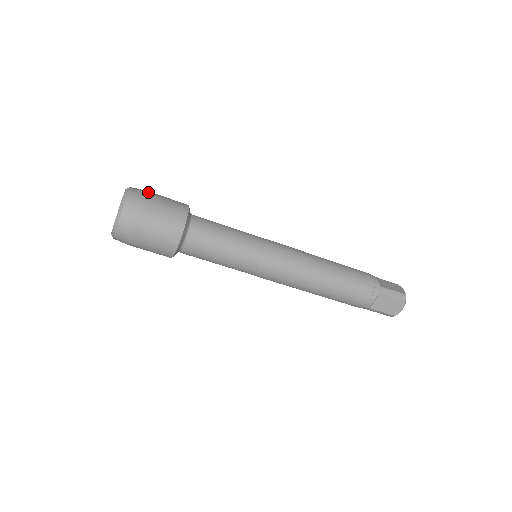
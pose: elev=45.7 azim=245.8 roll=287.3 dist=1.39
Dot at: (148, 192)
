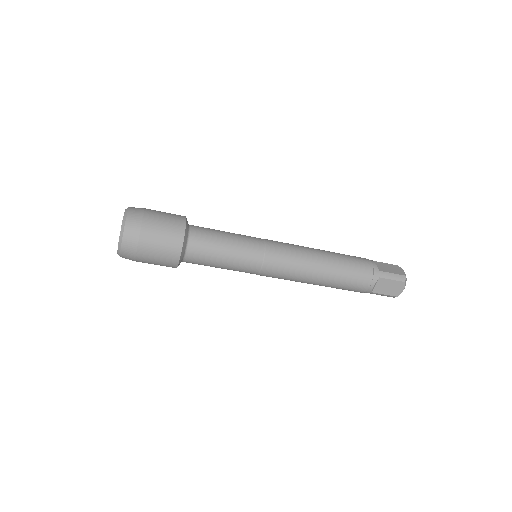
Dot at: (146, 210)
